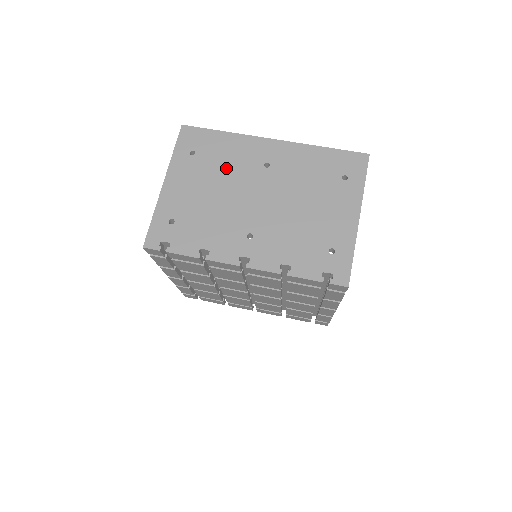
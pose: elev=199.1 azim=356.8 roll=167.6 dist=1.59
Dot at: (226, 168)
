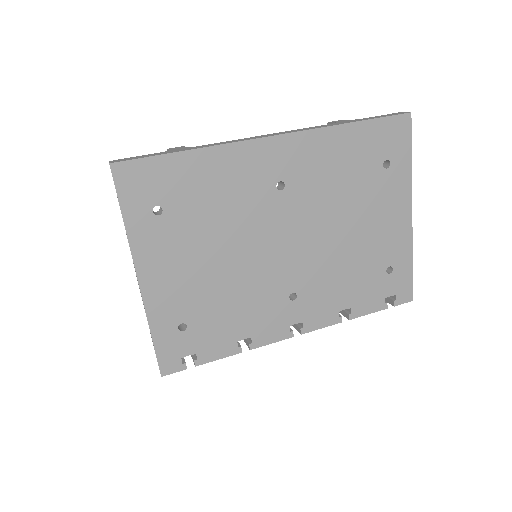
Dot at: (223, 215)
